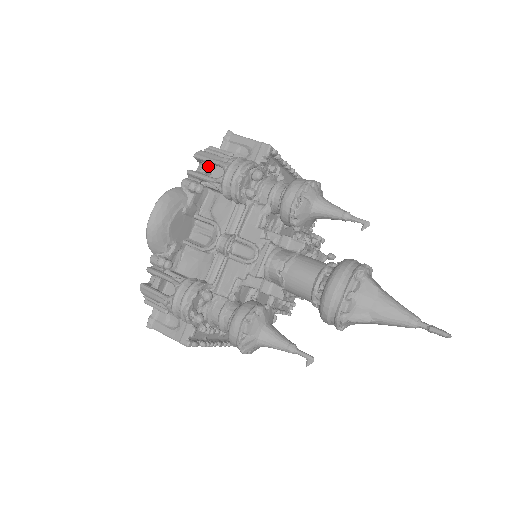
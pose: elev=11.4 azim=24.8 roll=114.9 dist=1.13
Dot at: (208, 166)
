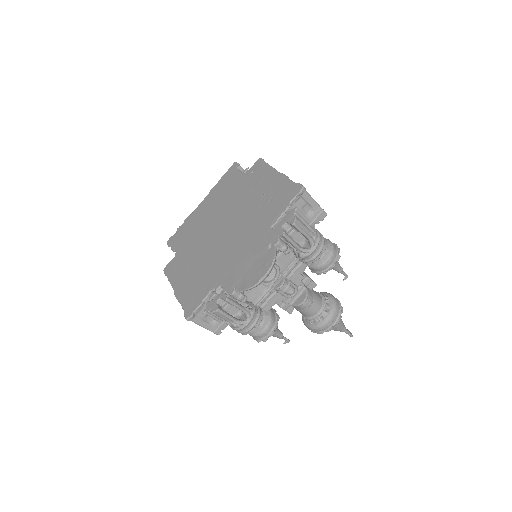
Dot at: (297, 232)
